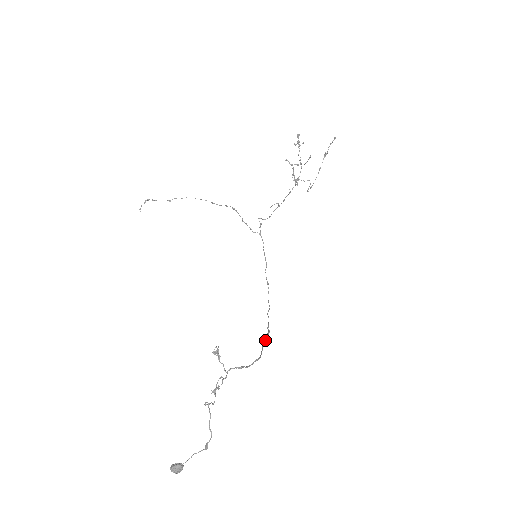
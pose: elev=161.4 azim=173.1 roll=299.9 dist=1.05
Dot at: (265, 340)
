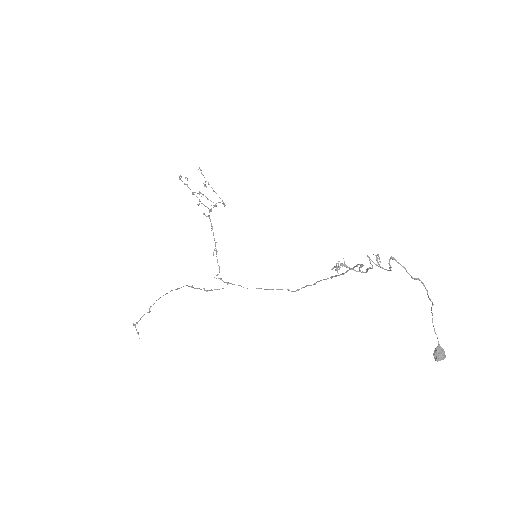
Dot at: (339, 275)
